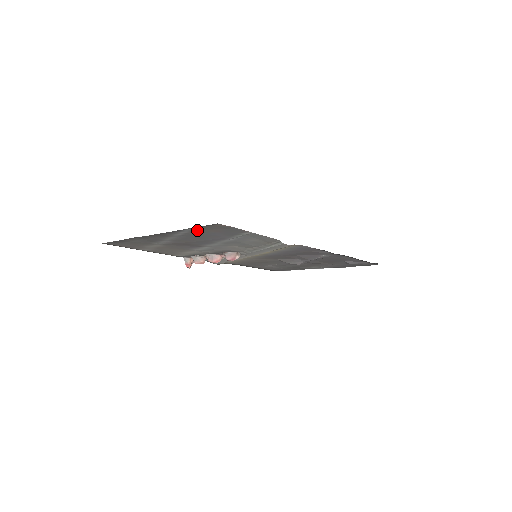
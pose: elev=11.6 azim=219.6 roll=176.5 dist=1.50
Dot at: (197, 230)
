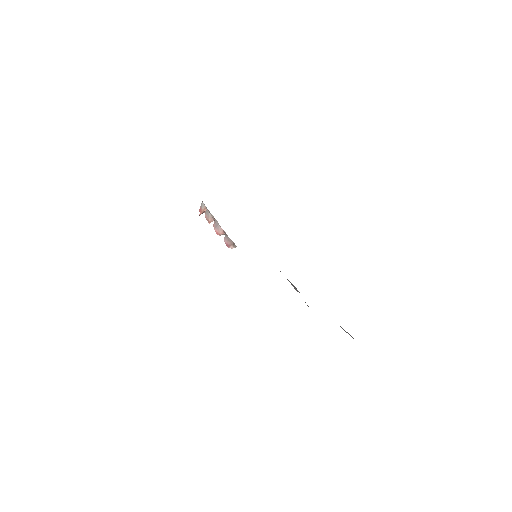
Dot at: occluded
